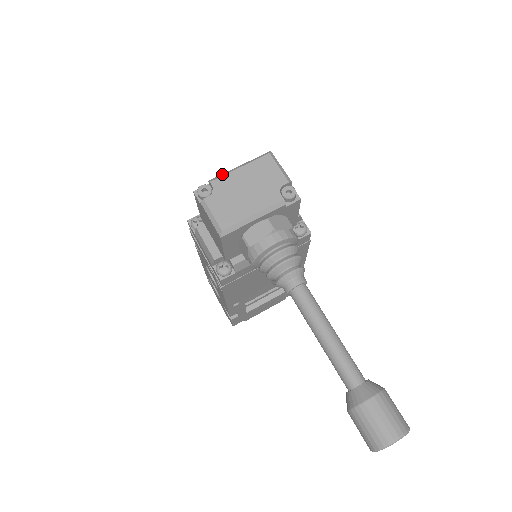
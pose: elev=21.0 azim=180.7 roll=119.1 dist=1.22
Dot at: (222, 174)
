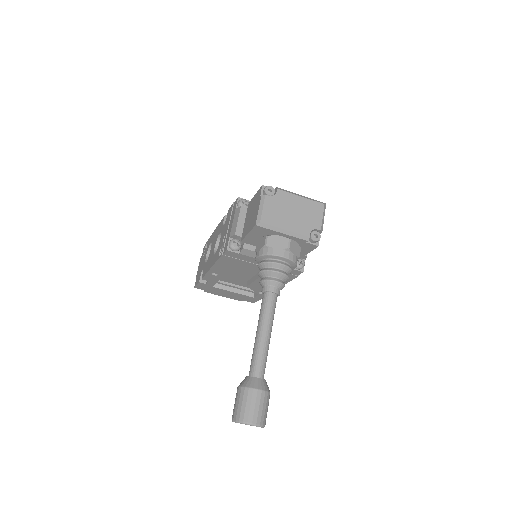
Dot at: (288, 191)
